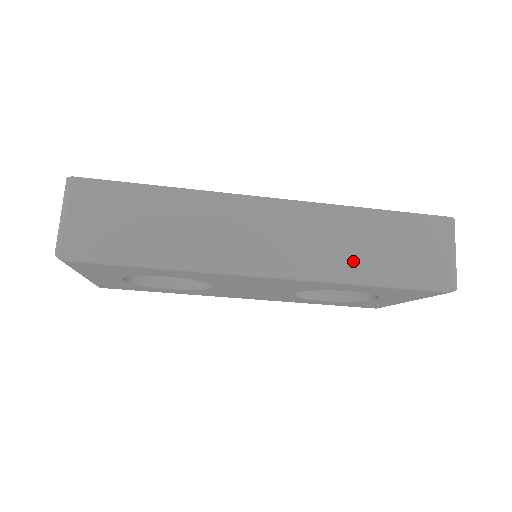
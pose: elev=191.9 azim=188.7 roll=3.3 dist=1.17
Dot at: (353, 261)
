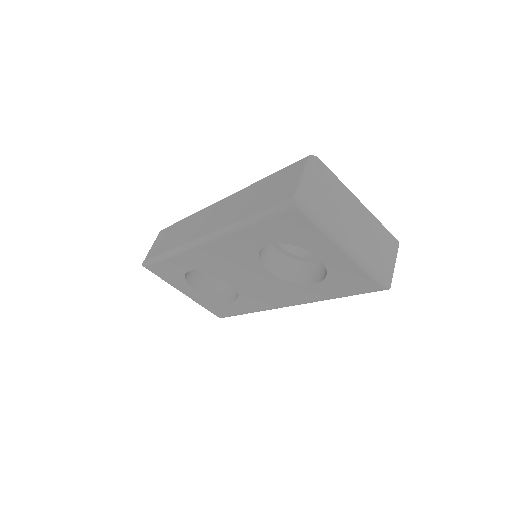
Dot at: (240, 213)
